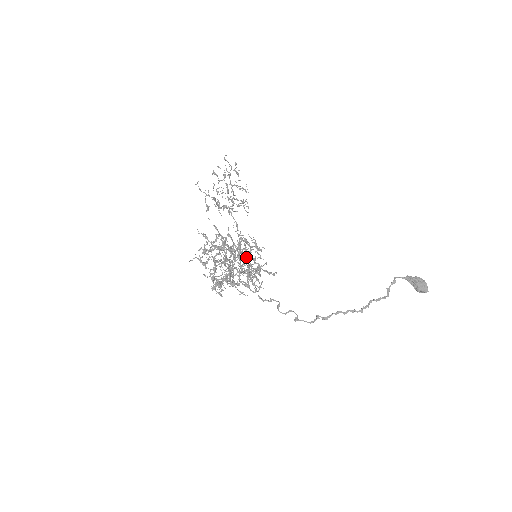
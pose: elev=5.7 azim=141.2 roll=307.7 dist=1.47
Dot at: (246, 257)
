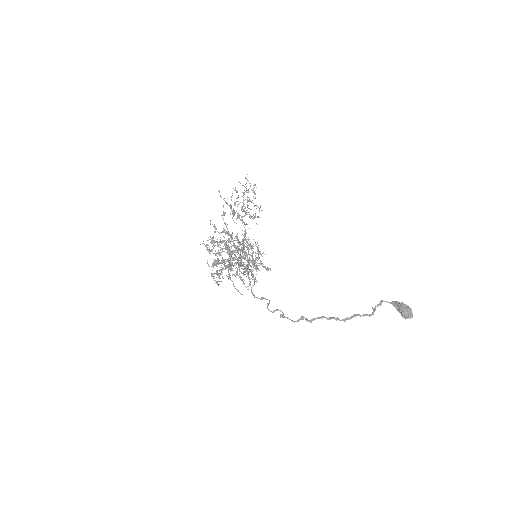
Dot at: occluded
